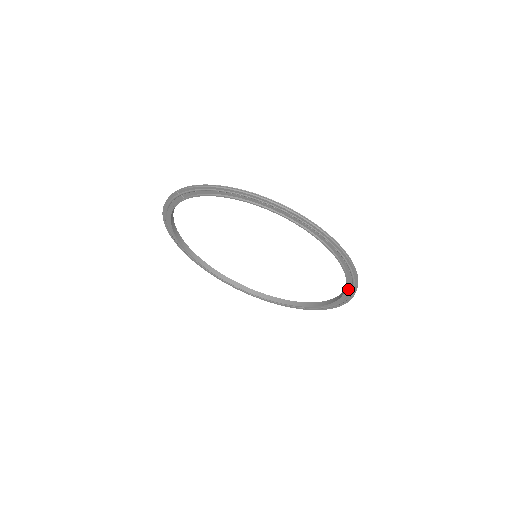
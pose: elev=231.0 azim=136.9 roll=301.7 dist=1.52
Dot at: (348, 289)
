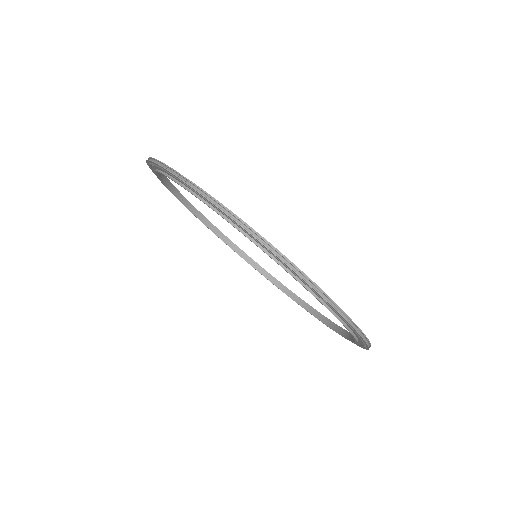
Dot at: occluded
